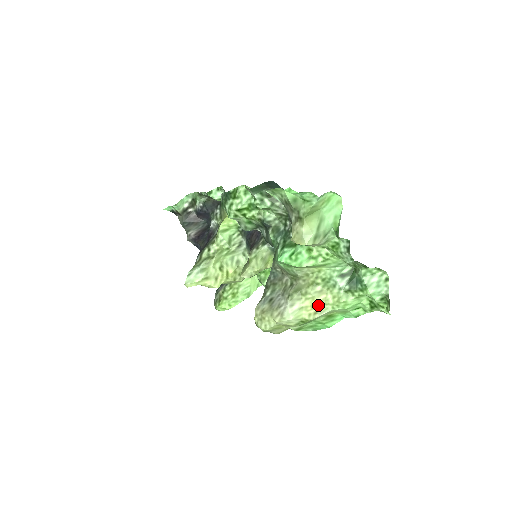
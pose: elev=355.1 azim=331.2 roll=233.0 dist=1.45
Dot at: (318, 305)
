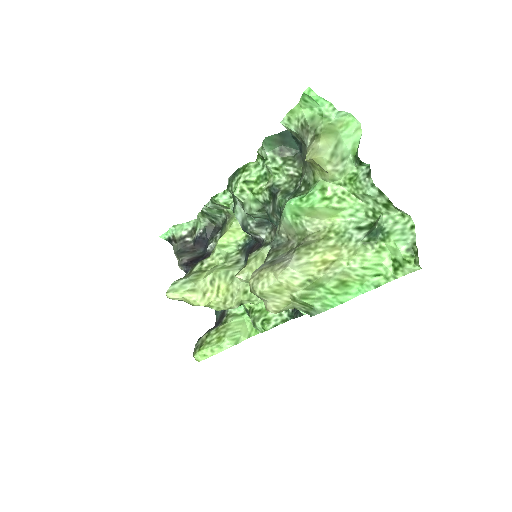
Dot at: (330, 260)
